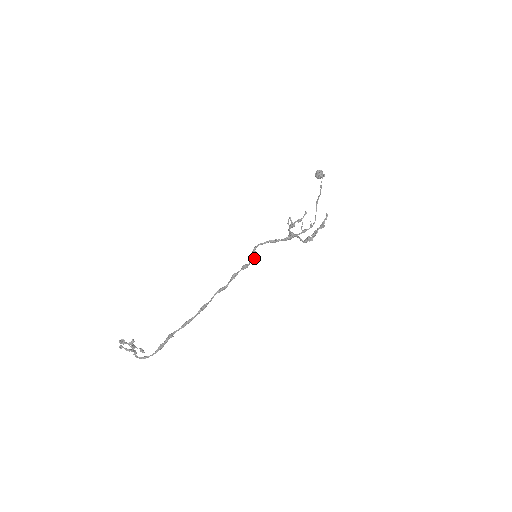
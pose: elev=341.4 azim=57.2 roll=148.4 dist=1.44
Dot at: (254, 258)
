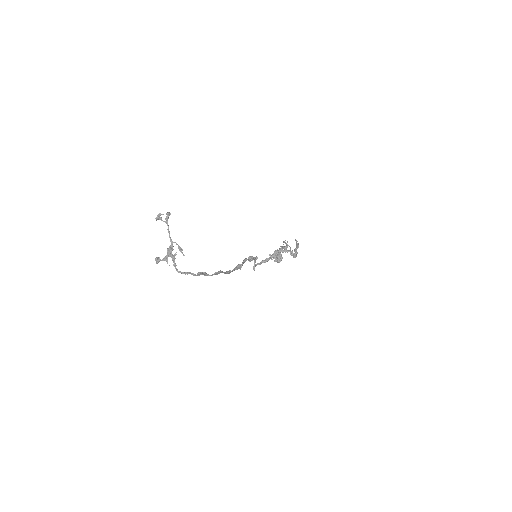
Dot at: (255, 257)
